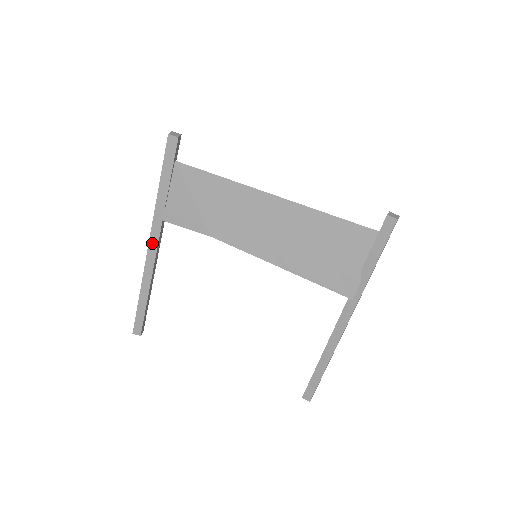
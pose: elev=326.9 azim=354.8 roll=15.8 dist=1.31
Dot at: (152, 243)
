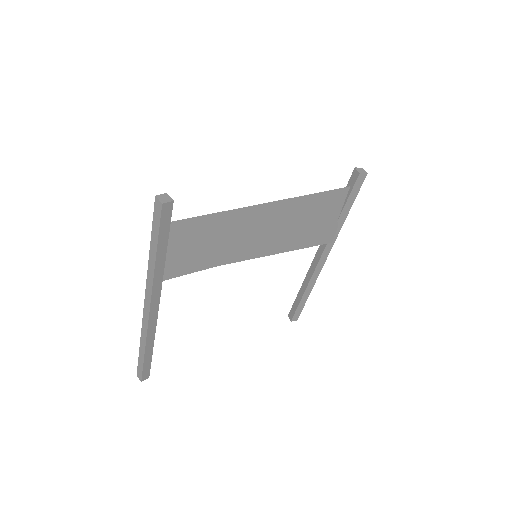
Dot at: (153, 305)
